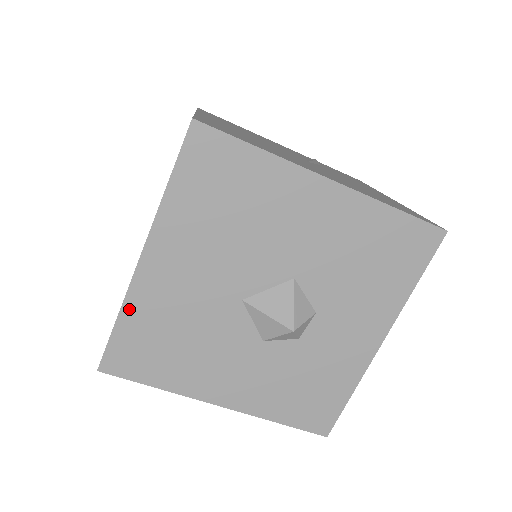
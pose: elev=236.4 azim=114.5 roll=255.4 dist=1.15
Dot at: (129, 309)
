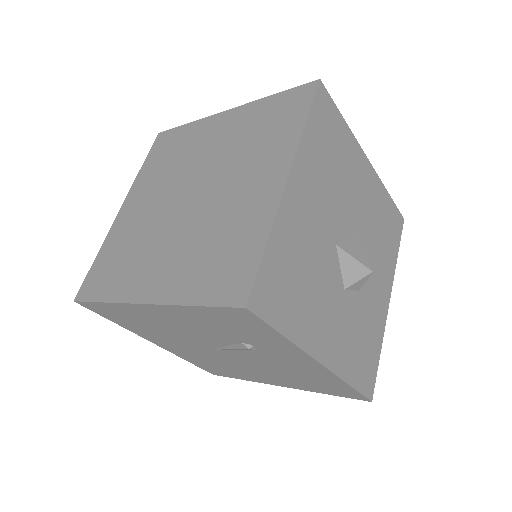
Dot at: (276, 233)
